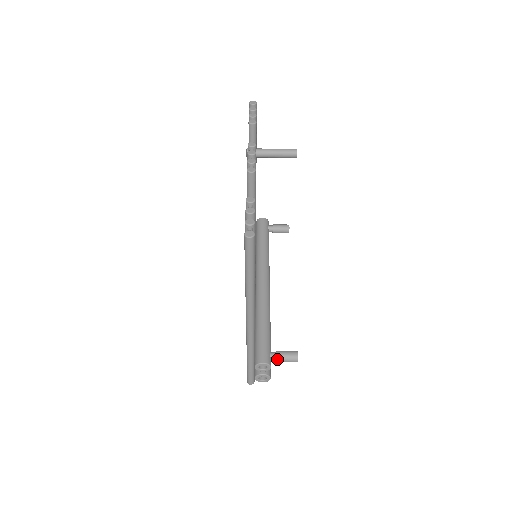
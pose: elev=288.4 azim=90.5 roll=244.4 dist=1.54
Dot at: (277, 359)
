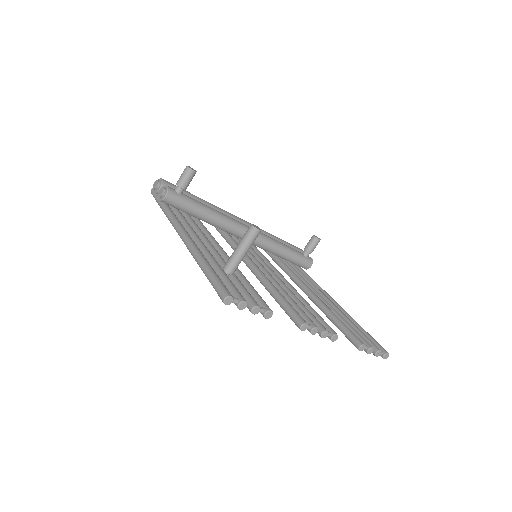
Dot at: occluded
